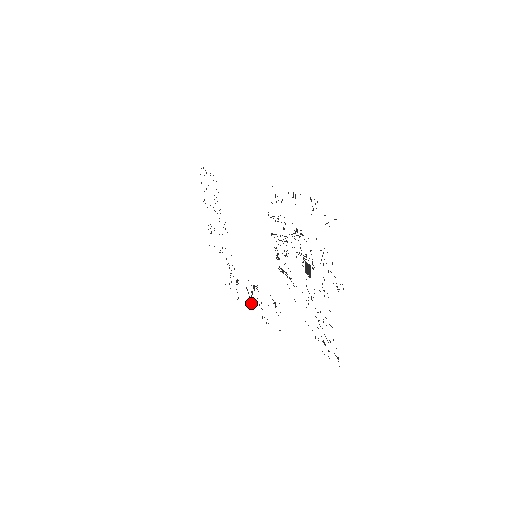
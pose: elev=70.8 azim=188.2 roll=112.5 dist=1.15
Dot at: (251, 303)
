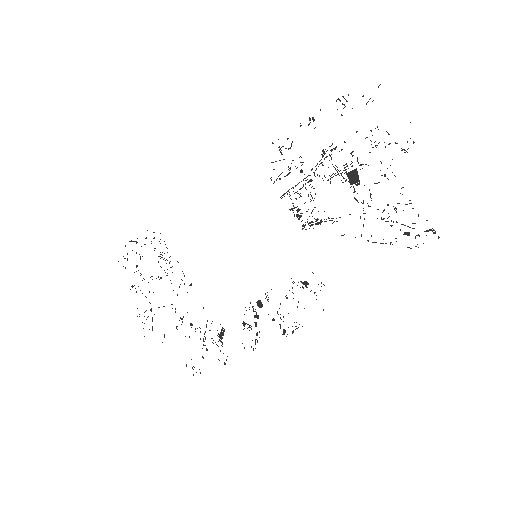
Dot at: (257, 335)
